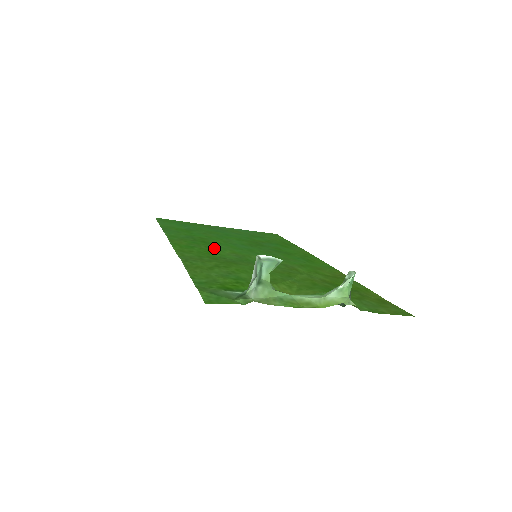
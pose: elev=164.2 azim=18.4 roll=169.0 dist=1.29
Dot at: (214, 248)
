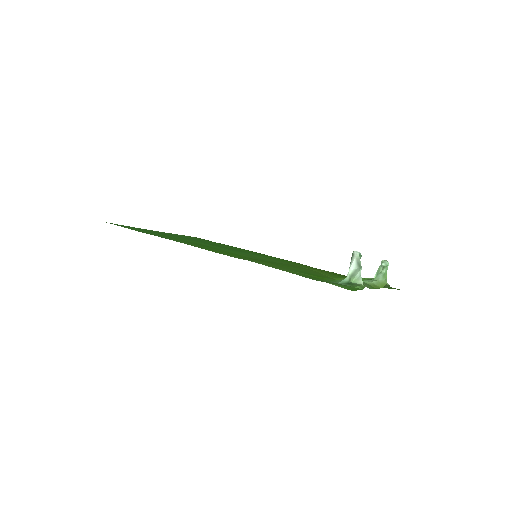
Dot at: (225, 251)
